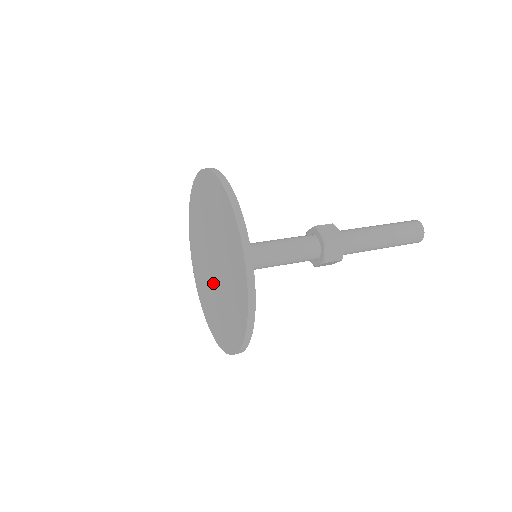
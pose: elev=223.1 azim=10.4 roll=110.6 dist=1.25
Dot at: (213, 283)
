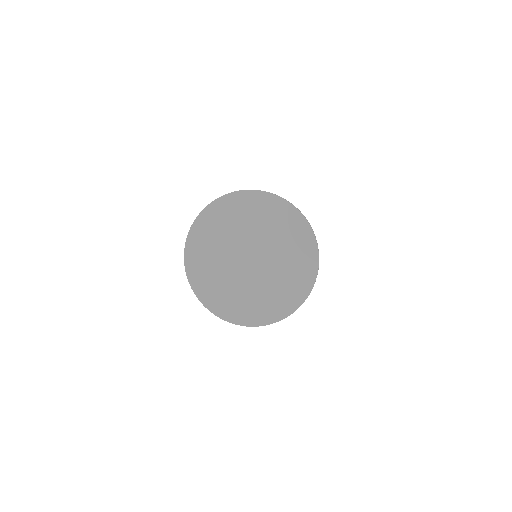
Dot at: (258, 274)
